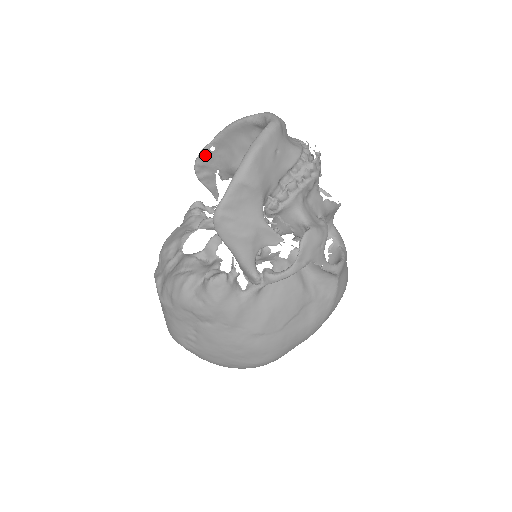
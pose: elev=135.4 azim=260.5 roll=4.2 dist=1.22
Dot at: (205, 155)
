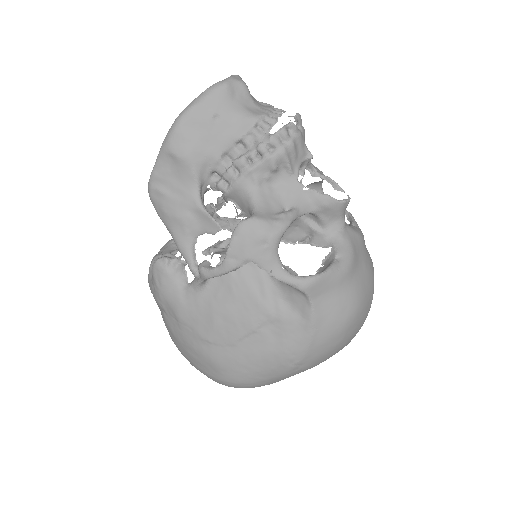
Dot at: occluded
